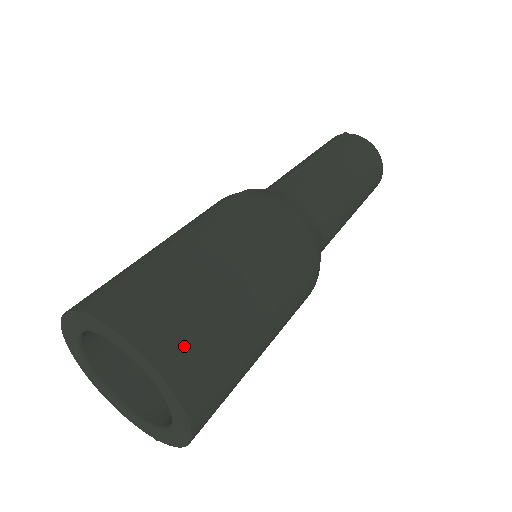
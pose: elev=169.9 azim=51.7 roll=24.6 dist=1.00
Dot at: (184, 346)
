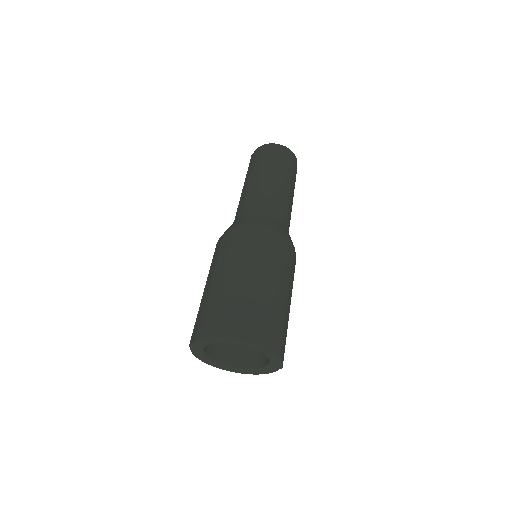
Dot at: (224, 321)
